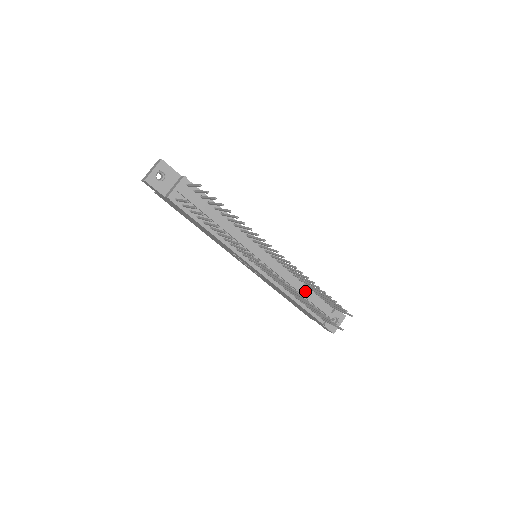
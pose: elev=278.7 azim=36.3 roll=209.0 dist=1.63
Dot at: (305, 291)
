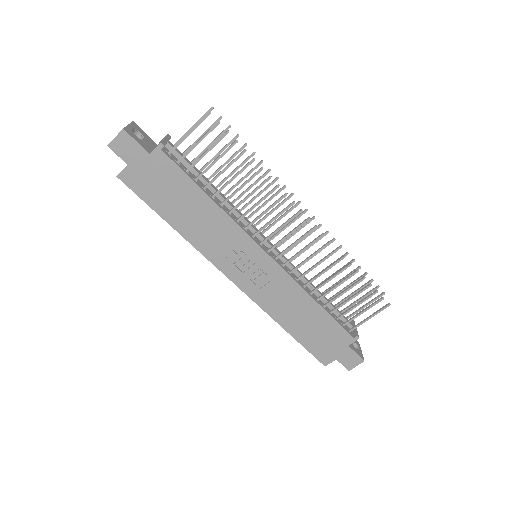
Dot at: occluded
